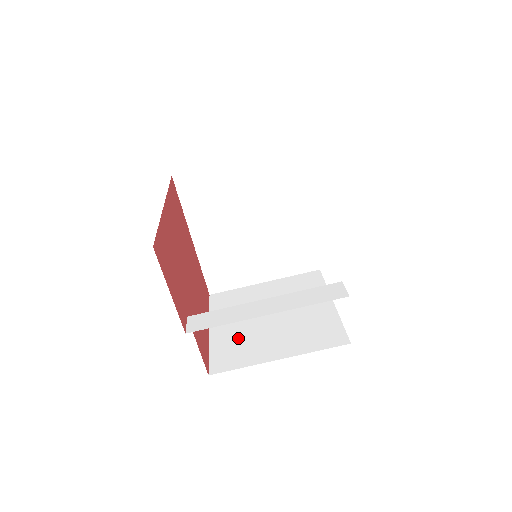
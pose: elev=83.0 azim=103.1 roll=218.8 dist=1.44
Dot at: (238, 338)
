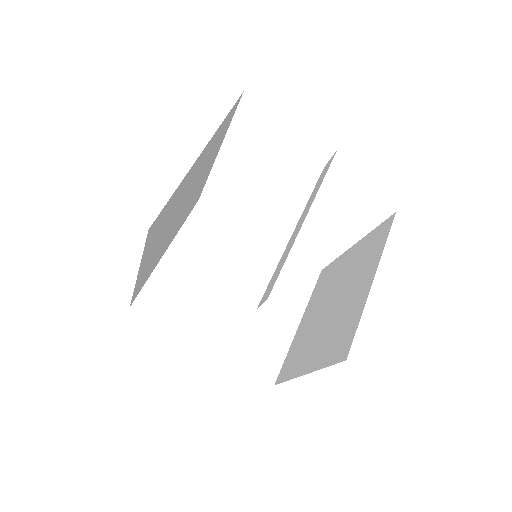
Dot at: (330, 335)
